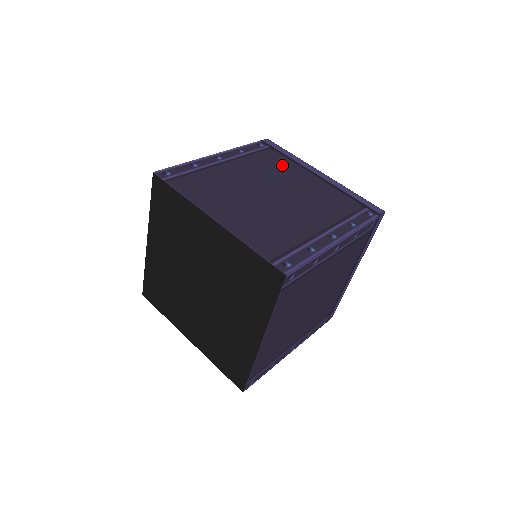
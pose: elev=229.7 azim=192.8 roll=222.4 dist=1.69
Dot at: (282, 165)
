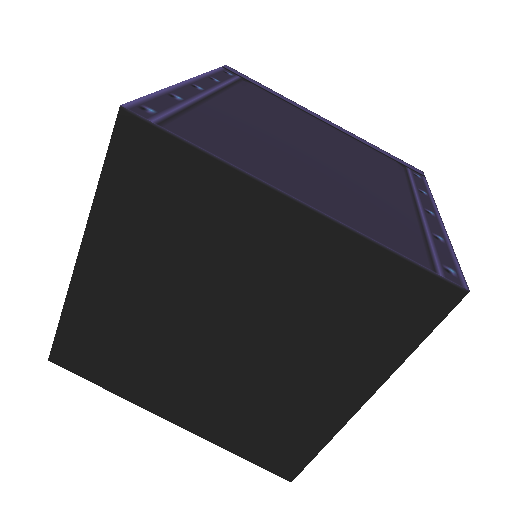
Dot at: (280, 105)
